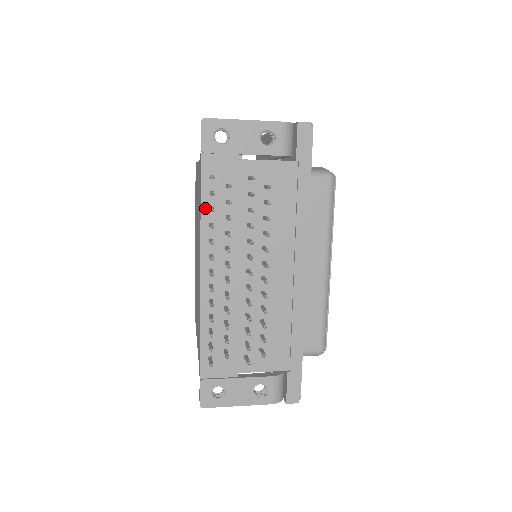
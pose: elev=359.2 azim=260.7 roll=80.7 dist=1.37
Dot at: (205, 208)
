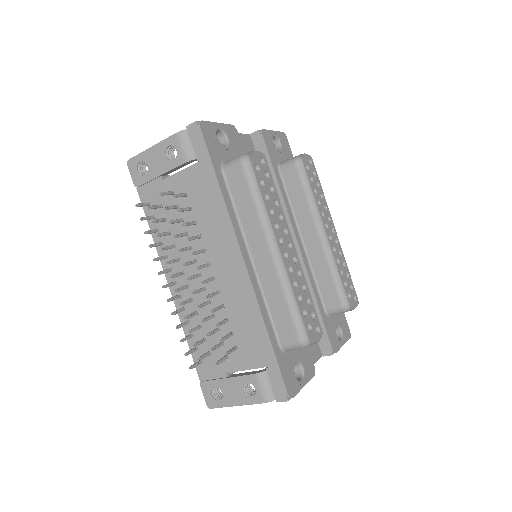
Dot at: occluded
